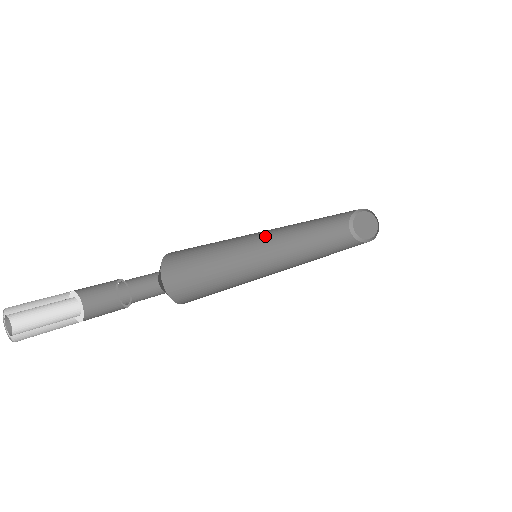
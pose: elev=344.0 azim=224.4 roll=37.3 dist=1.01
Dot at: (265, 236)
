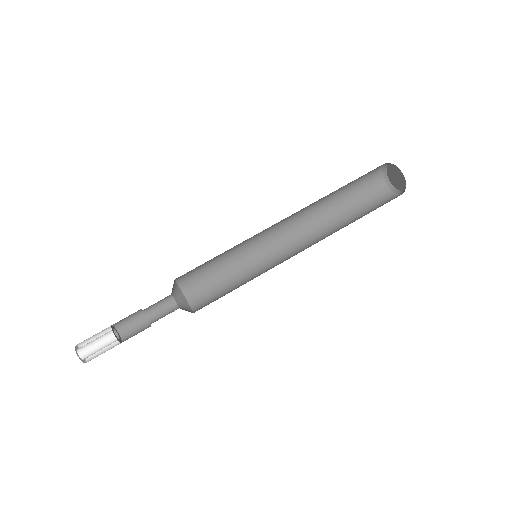
Dot at: occluded
